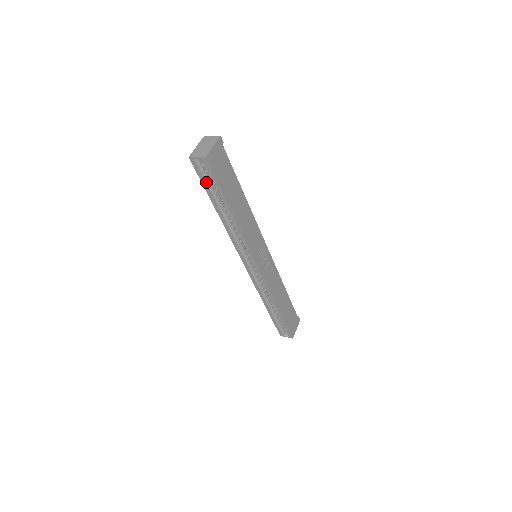
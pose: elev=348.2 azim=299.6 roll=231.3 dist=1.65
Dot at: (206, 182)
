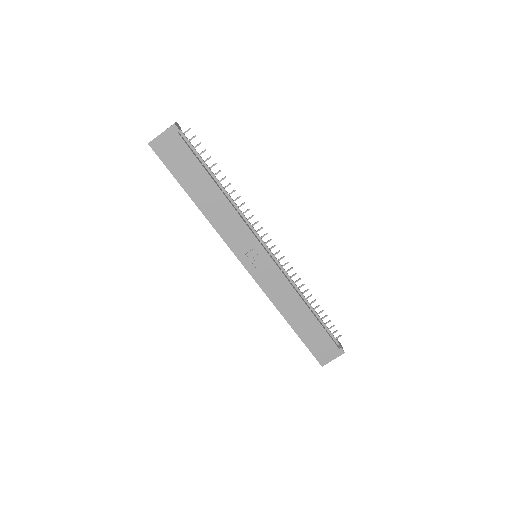
Dot at: occluded
